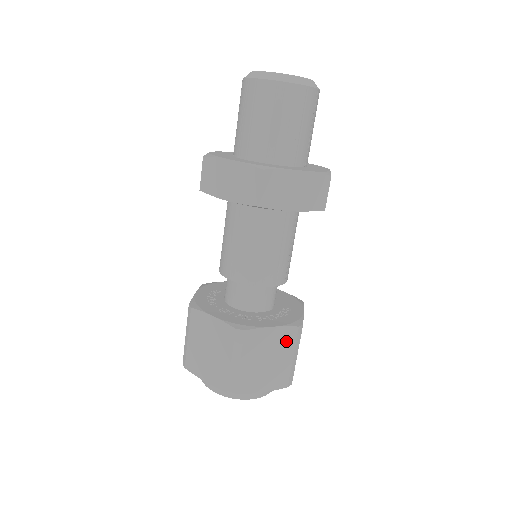
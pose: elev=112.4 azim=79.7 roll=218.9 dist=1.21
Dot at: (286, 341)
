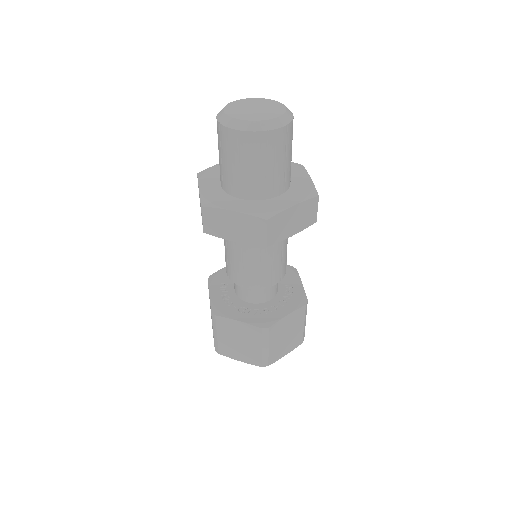
Dot at: (298, 318)
